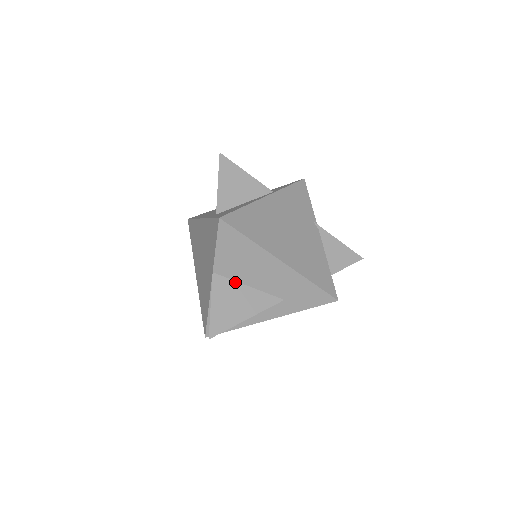
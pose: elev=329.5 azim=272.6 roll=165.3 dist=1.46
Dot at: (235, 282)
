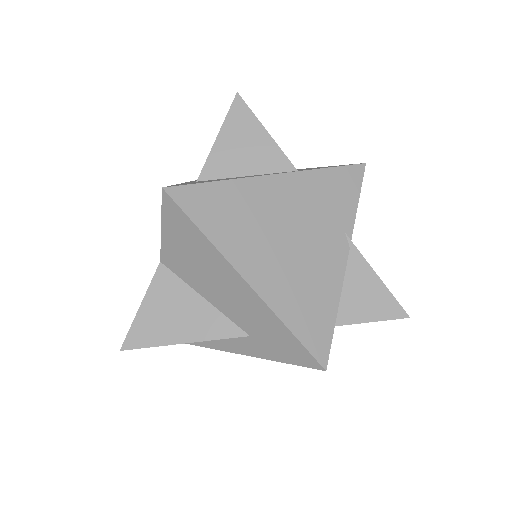
Dot at: (187, 286)
